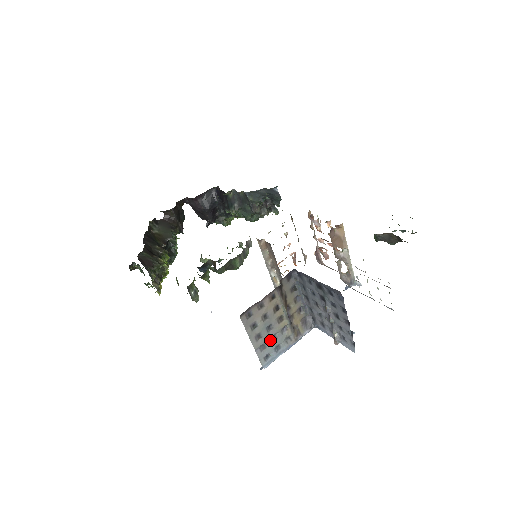
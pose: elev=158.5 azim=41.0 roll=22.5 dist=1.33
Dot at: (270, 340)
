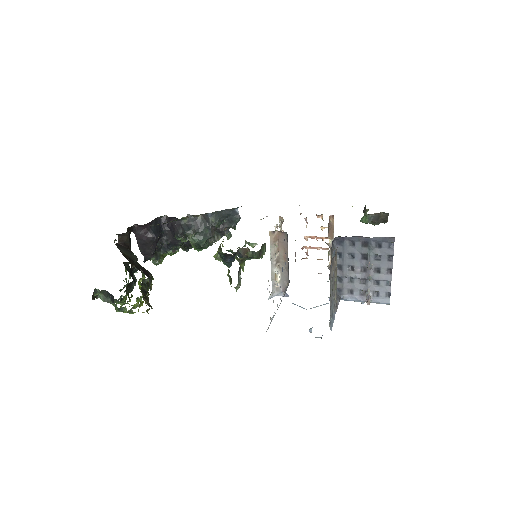
Dot at: (332, 301)
